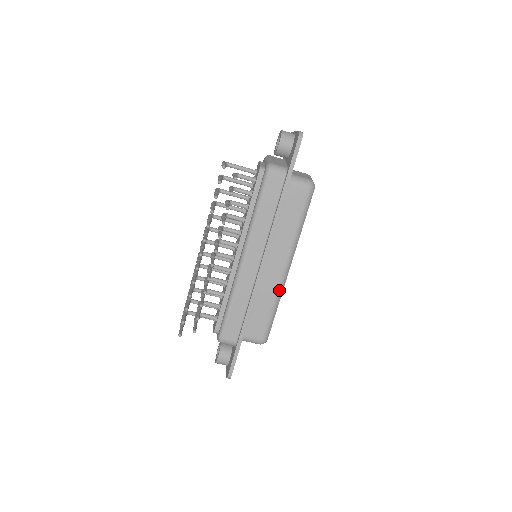
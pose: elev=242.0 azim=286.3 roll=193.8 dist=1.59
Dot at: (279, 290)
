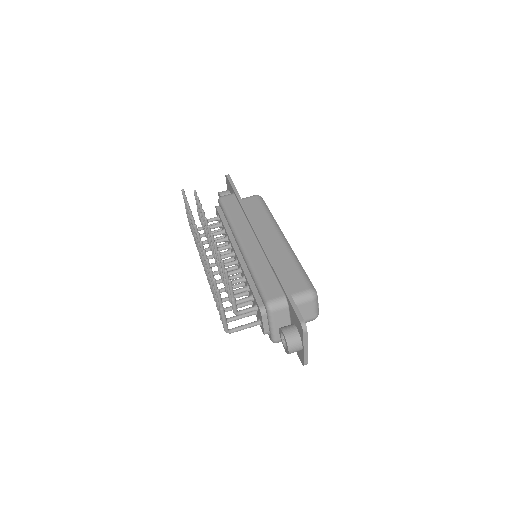
Dot at: (289, 251)
